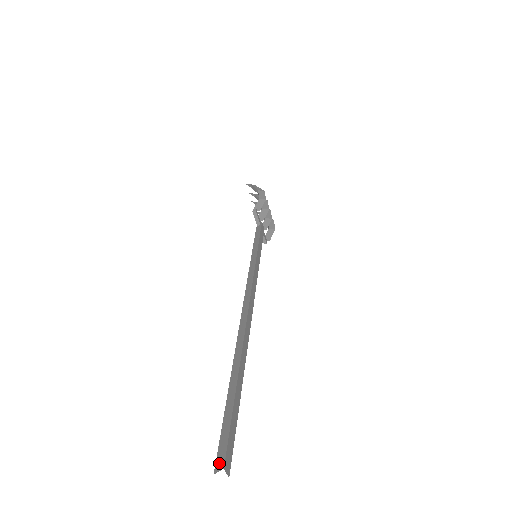
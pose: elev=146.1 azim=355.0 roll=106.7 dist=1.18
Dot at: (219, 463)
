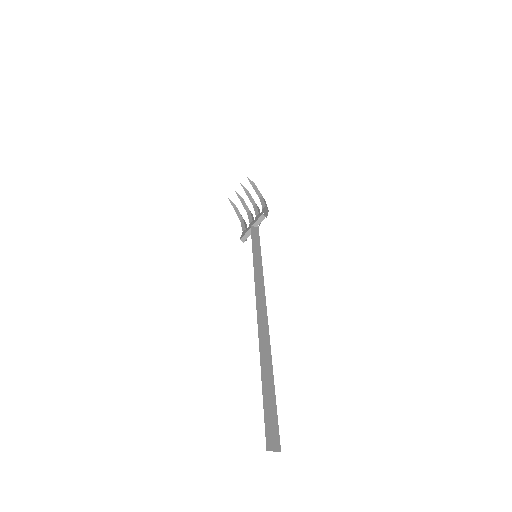
Dot at: (272, 443)
